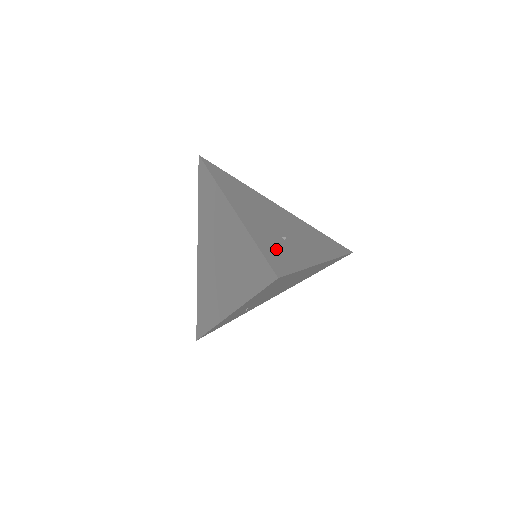
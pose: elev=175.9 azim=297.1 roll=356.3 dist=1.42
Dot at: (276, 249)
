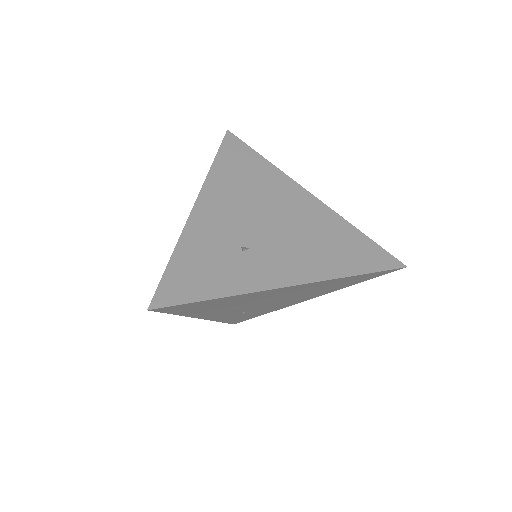
Dot at: (202, 266)
